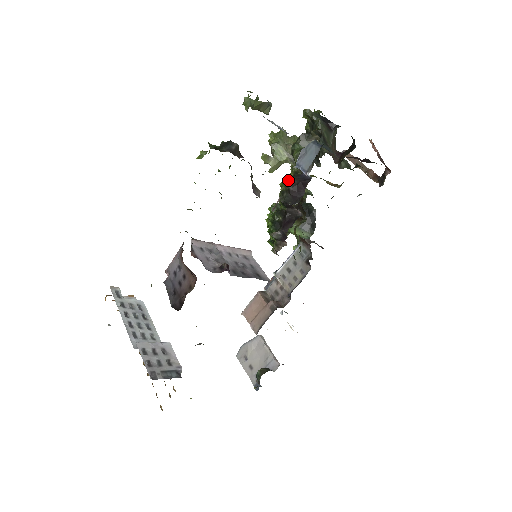
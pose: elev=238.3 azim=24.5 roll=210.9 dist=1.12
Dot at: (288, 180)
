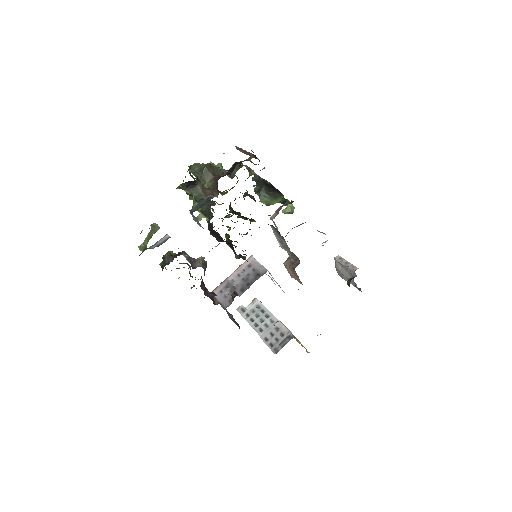
Dot at: occluded
